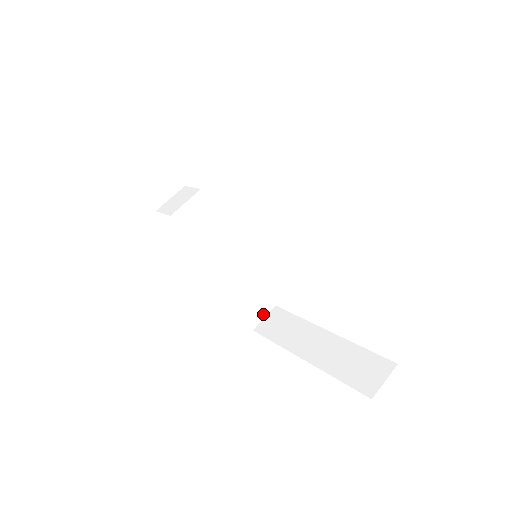
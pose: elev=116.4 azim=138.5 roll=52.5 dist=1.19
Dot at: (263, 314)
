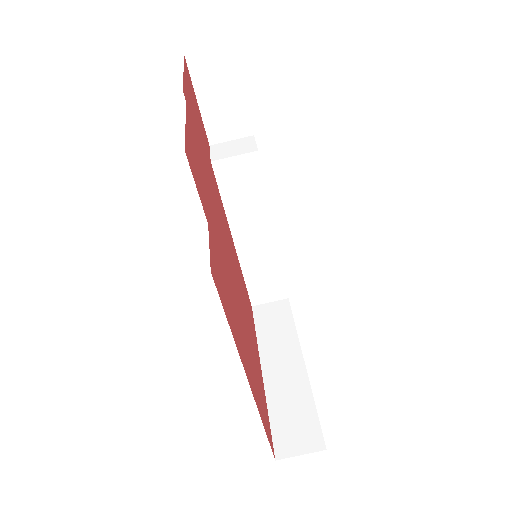
Dot at: (271, 298)
